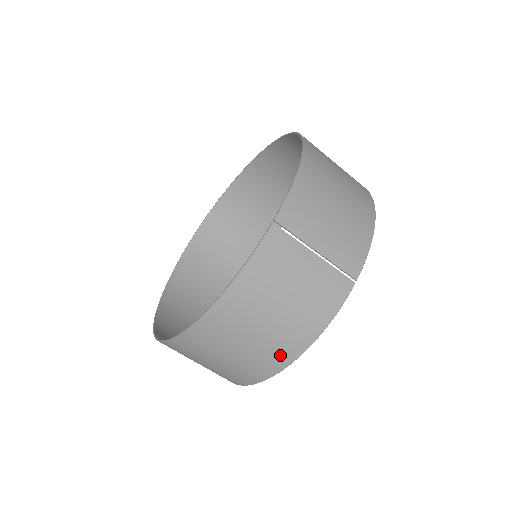
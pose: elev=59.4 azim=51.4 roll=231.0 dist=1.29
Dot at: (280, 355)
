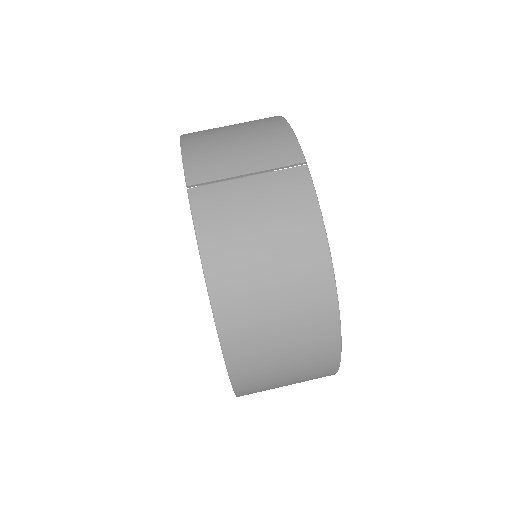
Dot at: (316, 284)
